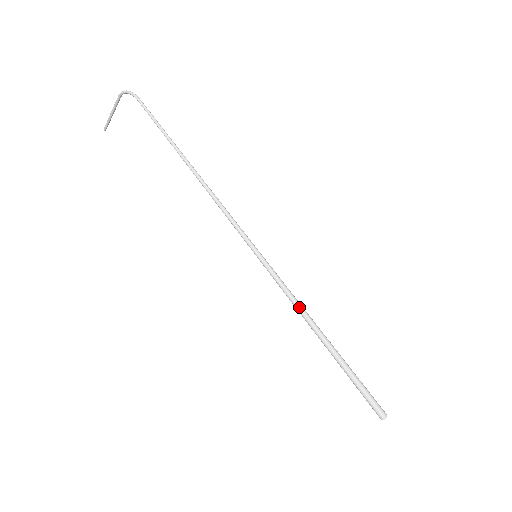
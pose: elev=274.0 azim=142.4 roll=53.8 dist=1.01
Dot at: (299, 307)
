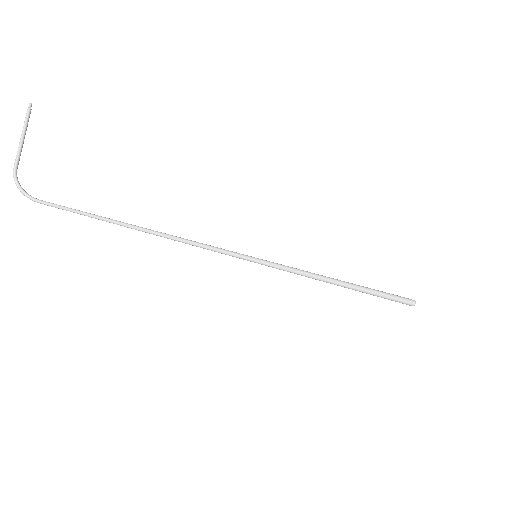
Dot at: occluded
